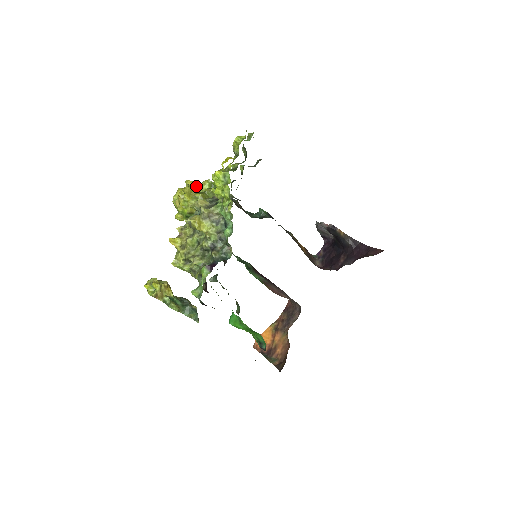
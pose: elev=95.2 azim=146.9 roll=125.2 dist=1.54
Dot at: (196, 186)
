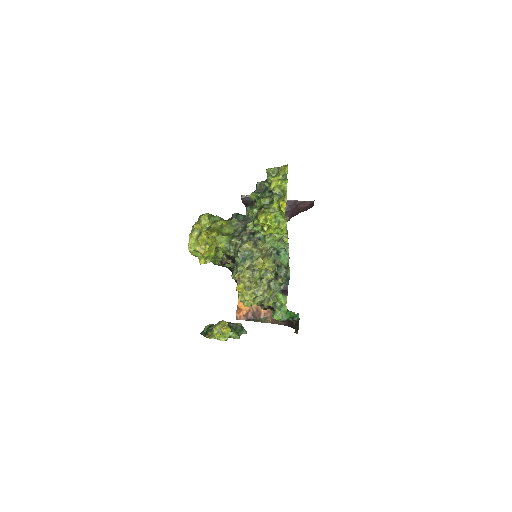
Dot at: occluded
